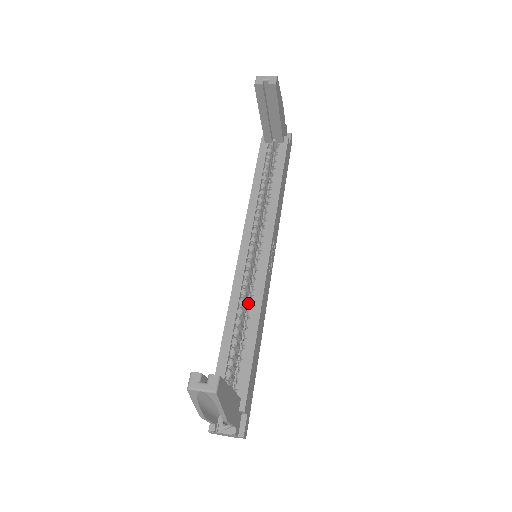
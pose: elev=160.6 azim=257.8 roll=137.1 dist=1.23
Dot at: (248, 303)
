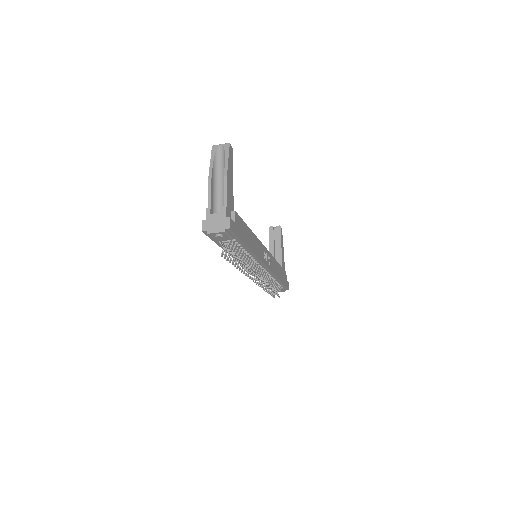
Dot at: occluded
